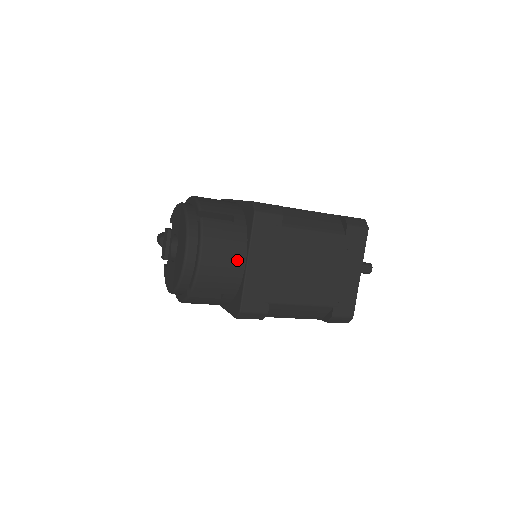
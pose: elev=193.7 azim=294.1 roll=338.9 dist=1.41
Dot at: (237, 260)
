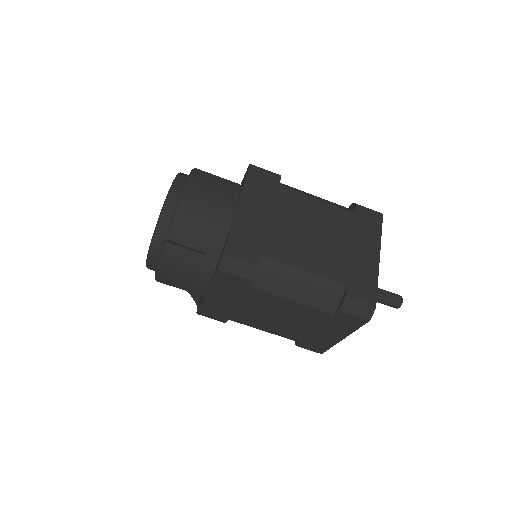
Dot at: (226, 204)
